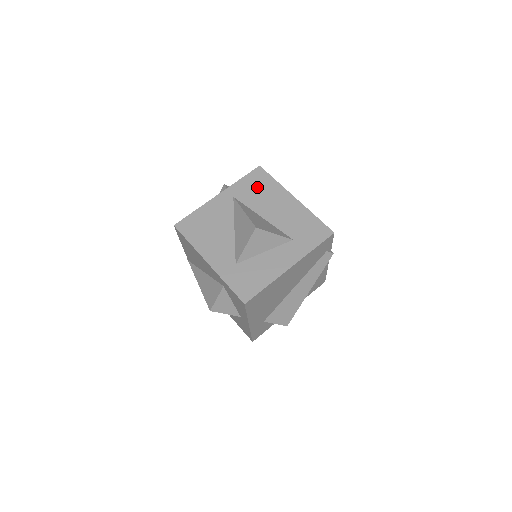
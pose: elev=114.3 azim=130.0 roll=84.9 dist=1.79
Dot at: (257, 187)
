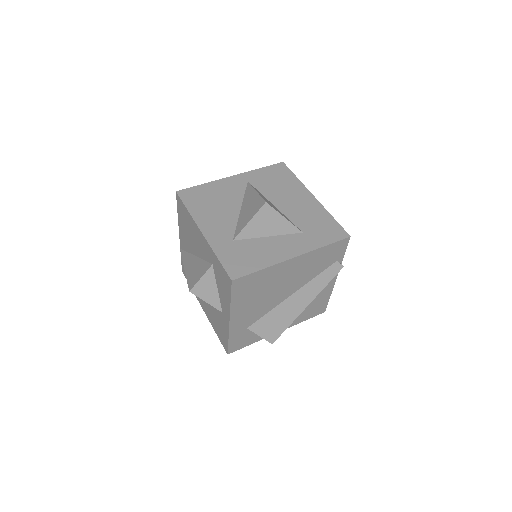
Dot at: (275, 179)
